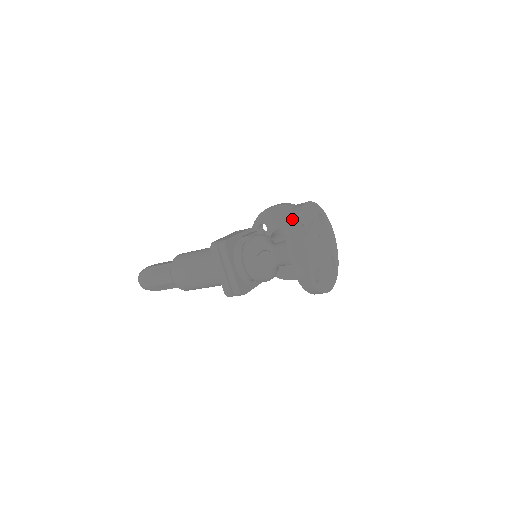
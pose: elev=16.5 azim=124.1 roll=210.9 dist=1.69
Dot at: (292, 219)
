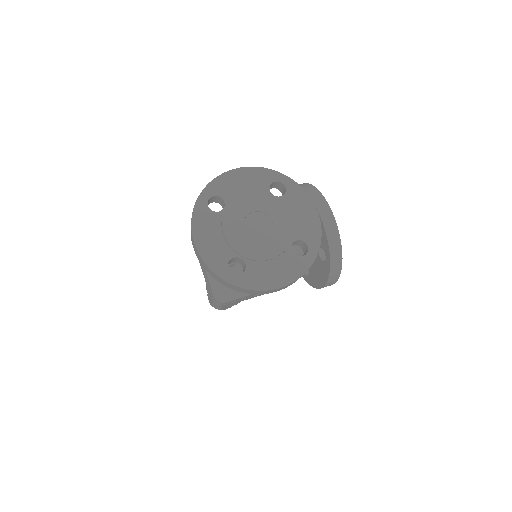
Dot at: occluded
